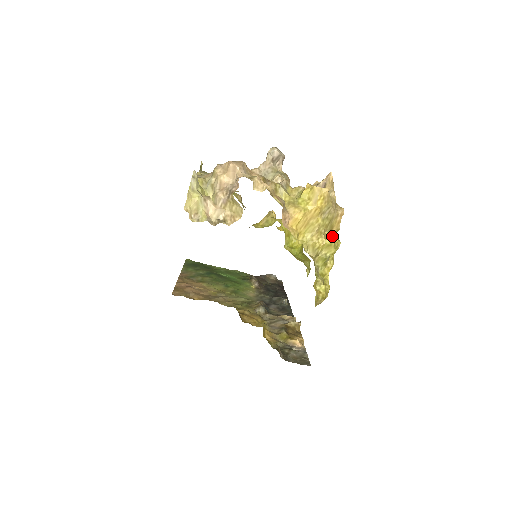
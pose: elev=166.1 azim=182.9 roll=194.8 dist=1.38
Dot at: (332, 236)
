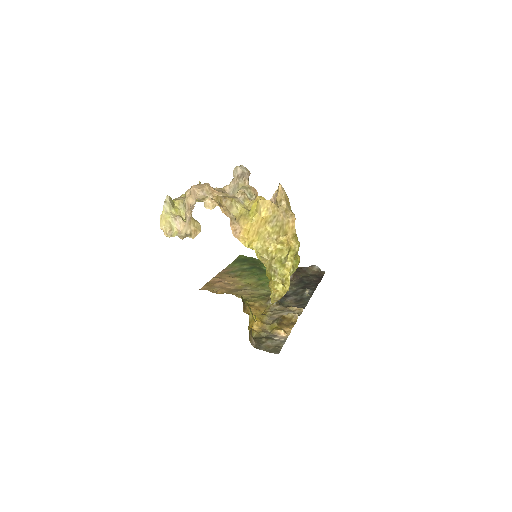
Dot at: (286, 240)
